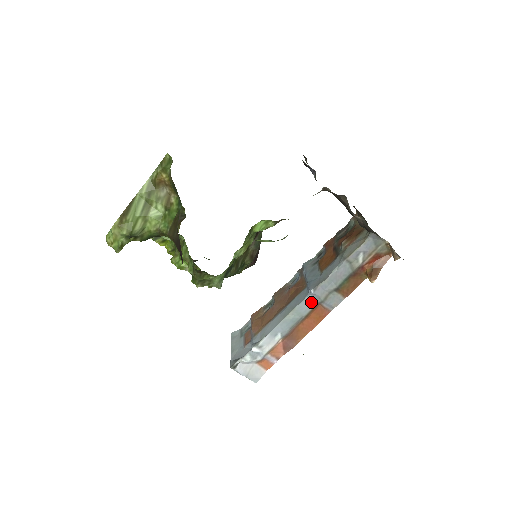
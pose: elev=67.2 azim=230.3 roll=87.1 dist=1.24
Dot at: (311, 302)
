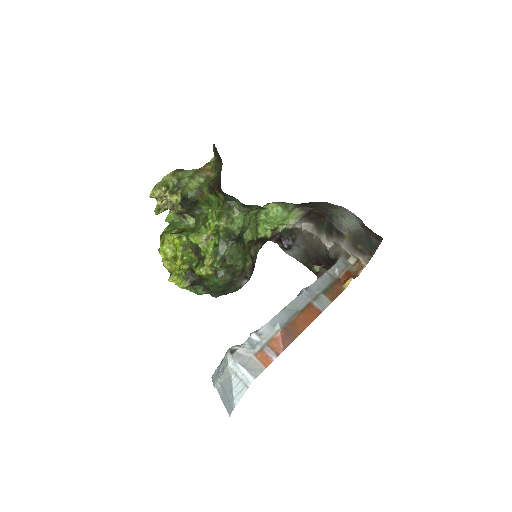
Dot at: (304, 299)
